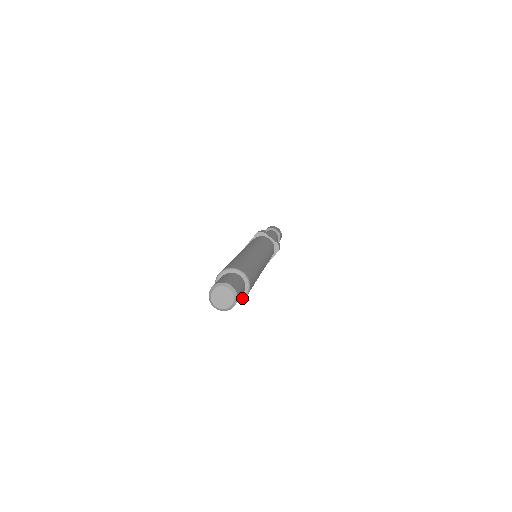
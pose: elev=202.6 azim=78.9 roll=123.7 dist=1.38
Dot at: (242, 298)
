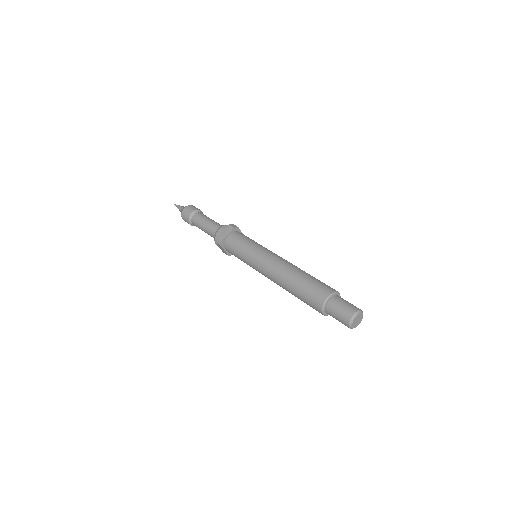
Dot at: occluded
